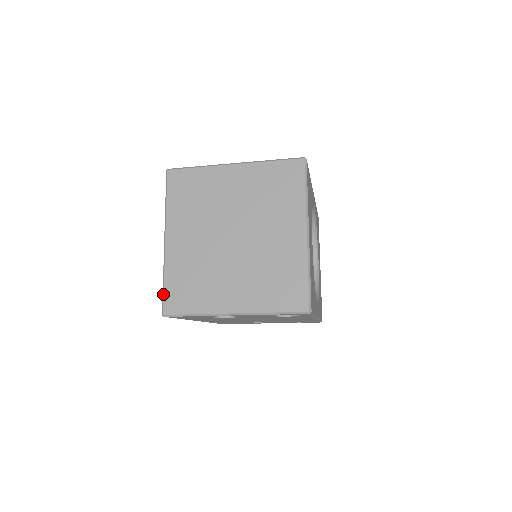
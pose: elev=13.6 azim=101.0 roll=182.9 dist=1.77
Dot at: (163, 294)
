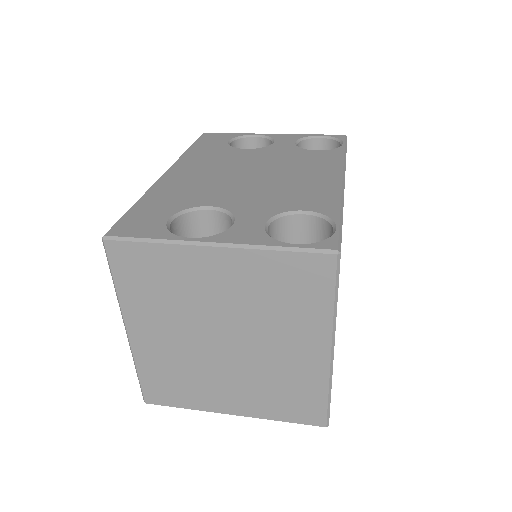
Dot at: (140, 385)
